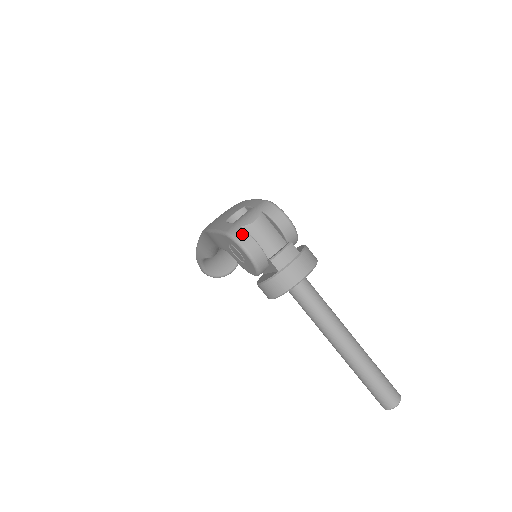
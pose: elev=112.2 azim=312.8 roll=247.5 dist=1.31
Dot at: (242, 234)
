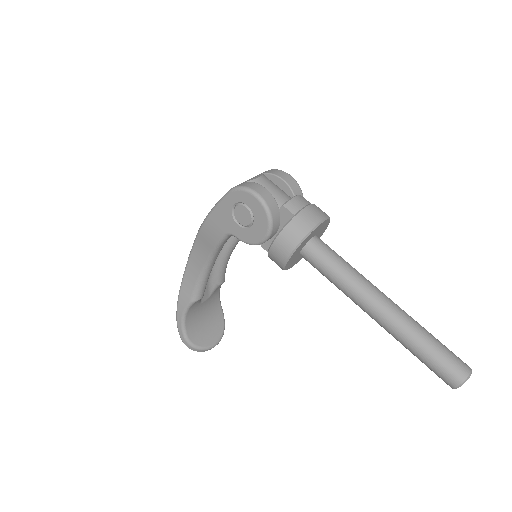
Dot at: (249, 183)
